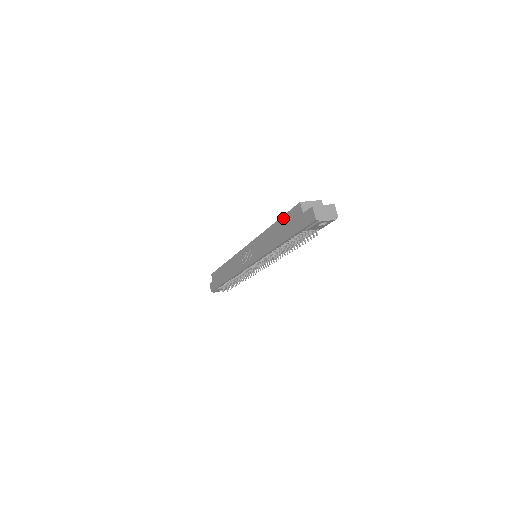
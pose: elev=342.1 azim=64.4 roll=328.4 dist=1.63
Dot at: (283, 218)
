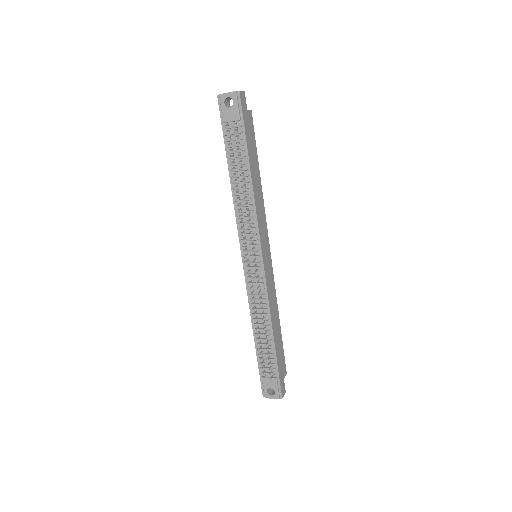
Dot at: occluded
